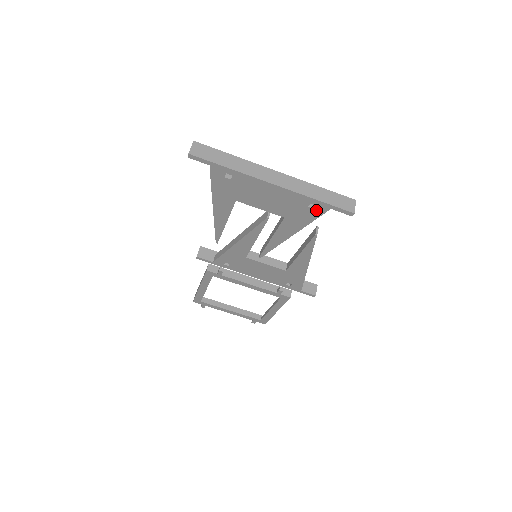
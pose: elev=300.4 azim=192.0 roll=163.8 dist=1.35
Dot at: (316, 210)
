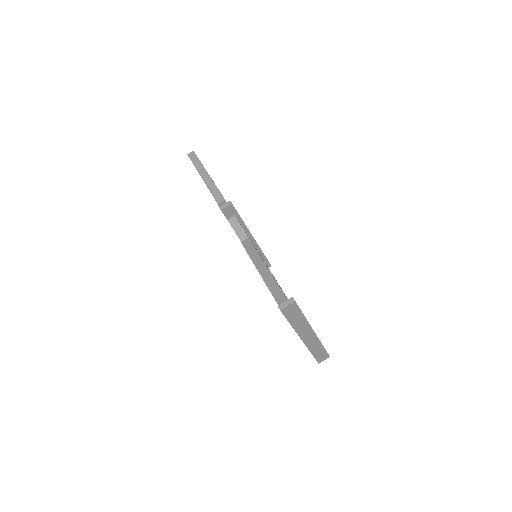
Dot at: occluded
